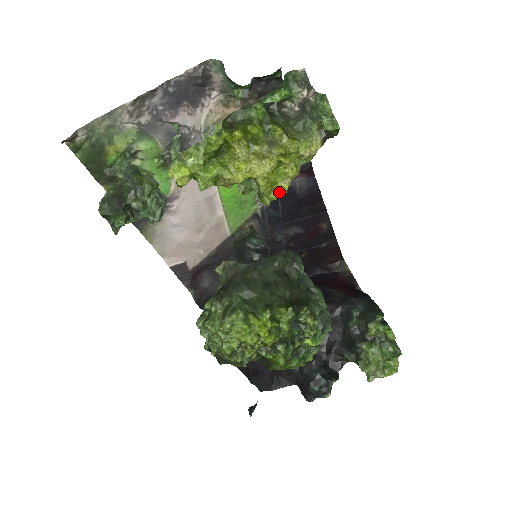
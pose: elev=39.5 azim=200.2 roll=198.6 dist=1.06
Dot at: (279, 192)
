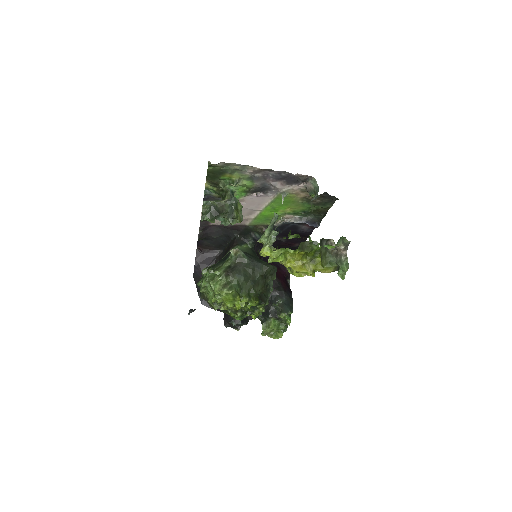
Dot at: (298, 275)
